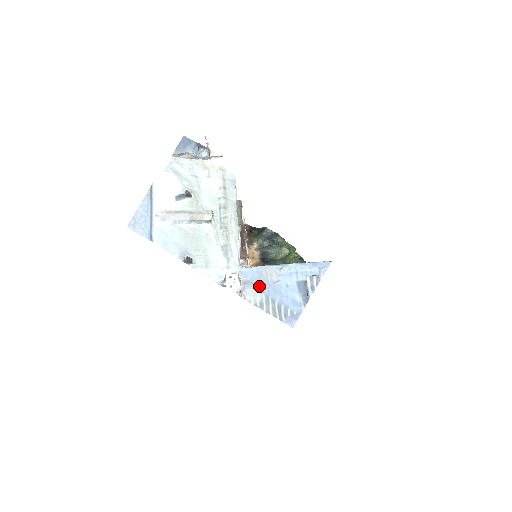
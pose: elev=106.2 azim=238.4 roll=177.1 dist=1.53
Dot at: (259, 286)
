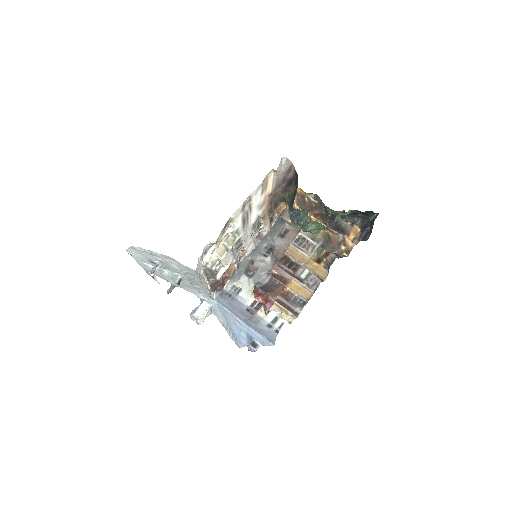
Dot at: (223, 317)
